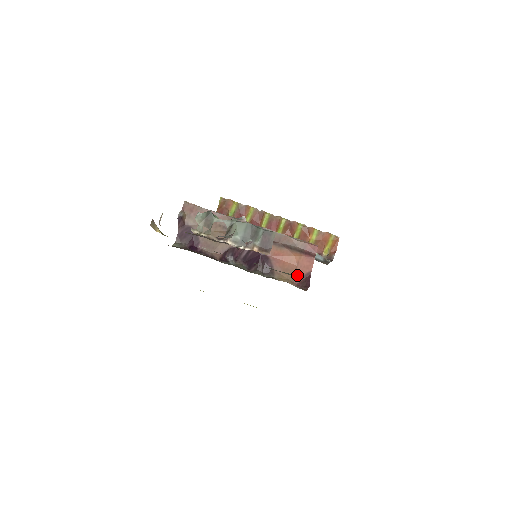
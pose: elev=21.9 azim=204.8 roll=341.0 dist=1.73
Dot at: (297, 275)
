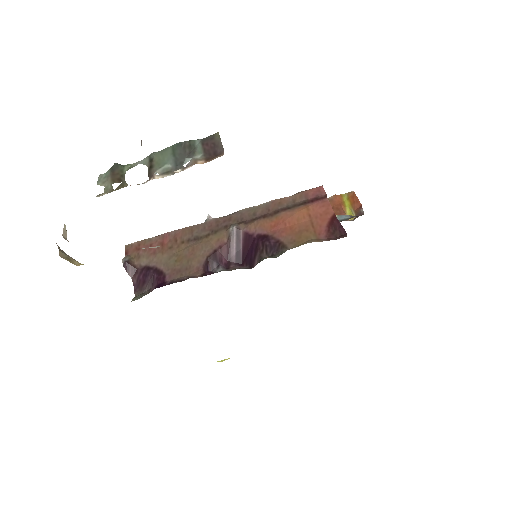
Dot at: (318, 229)
